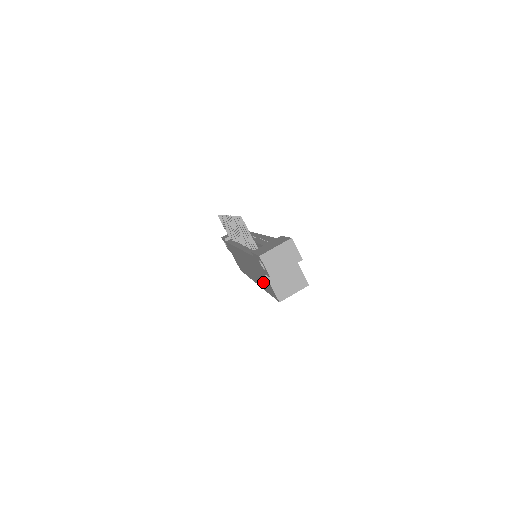
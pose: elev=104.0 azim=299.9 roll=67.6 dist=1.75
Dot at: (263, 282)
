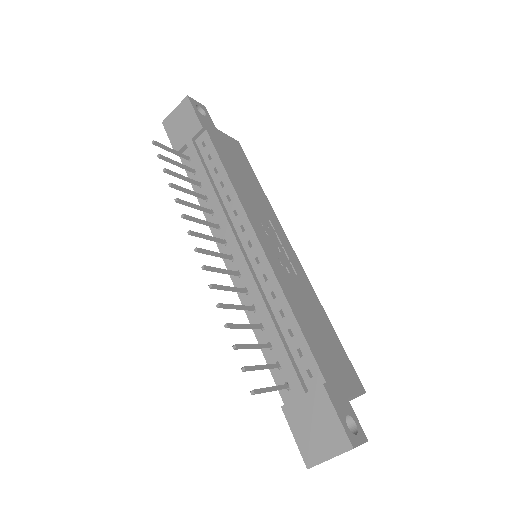
Dot at: occluded
